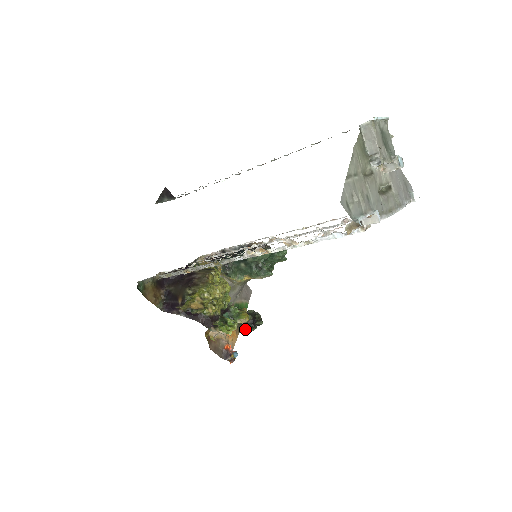
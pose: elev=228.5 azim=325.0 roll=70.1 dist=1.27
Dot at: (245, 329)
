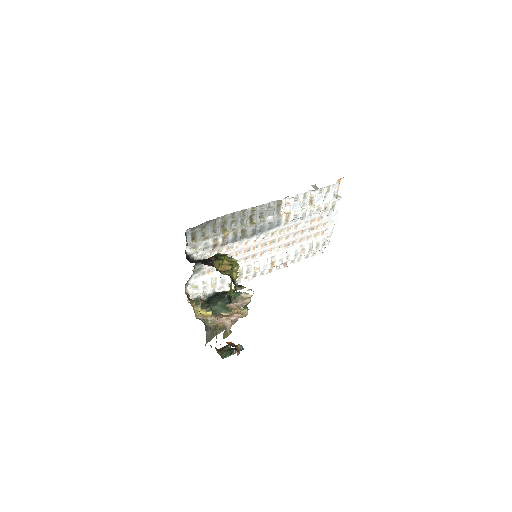
Dot at: (229, 353)
